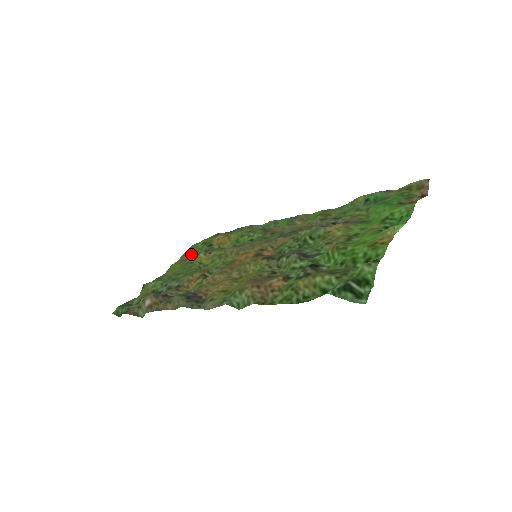
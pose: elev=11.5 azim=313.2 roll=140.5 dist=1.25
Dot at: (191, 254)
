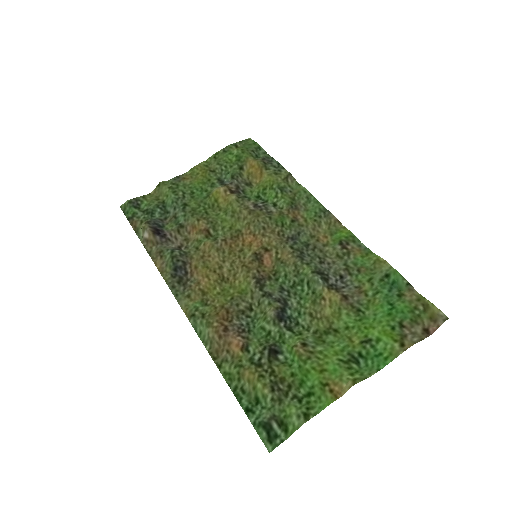
Dot at: (219, 165)
